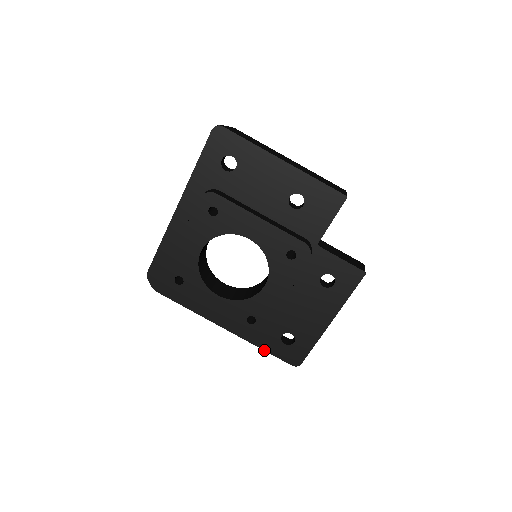
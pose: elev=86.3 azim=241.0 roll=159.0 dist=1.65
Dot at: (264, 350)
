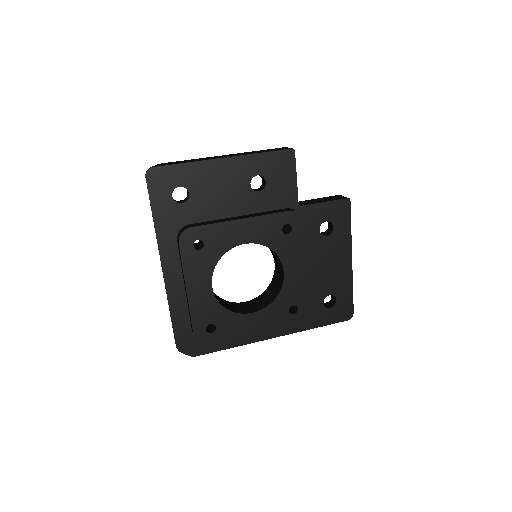
Dot at: occluded
